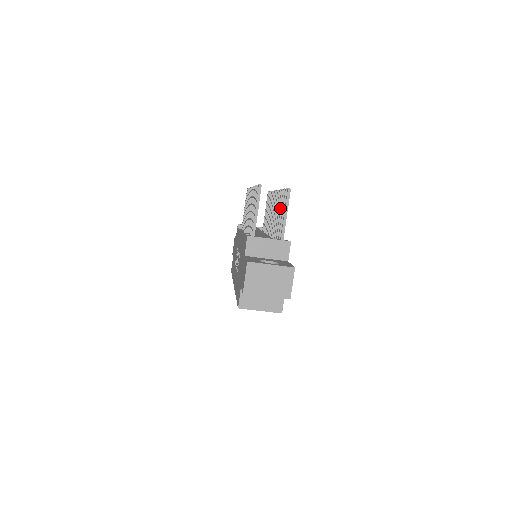
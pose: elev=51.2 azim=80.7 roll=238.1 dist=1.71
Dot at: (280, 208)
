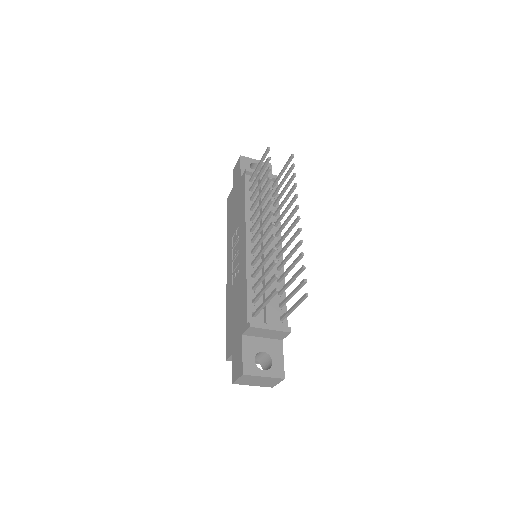
Dot at: (294, 265)
